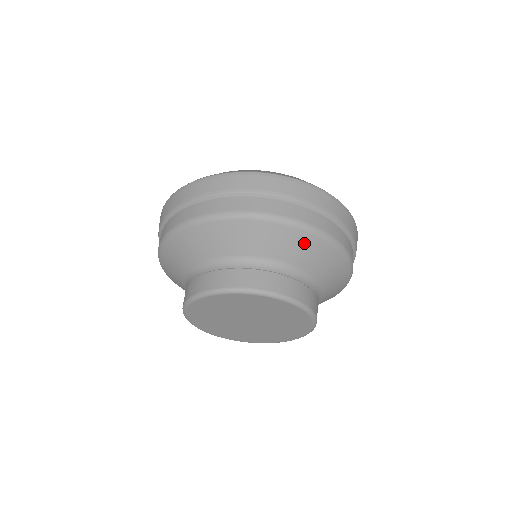
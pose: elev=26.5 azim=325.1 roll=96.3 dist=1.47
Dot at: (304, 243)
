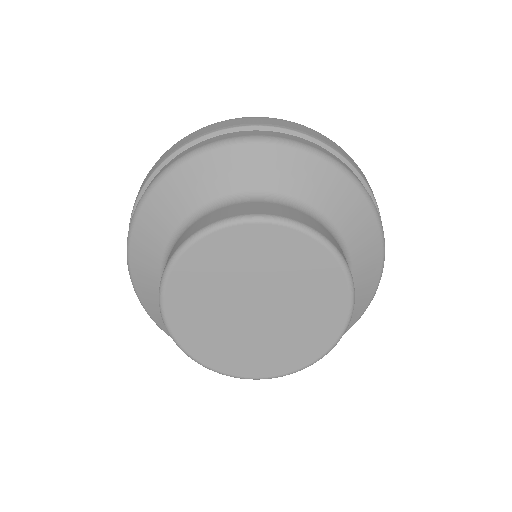
Dot at: (284, 161)
